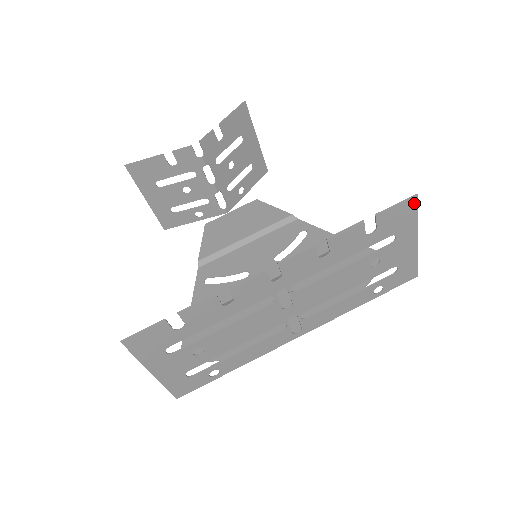
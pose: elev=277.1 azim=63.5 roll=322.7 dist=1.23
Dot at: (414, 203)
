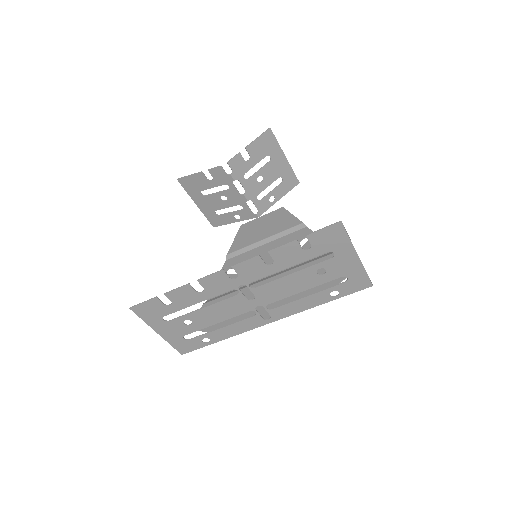
Dot at: (341, 228)
